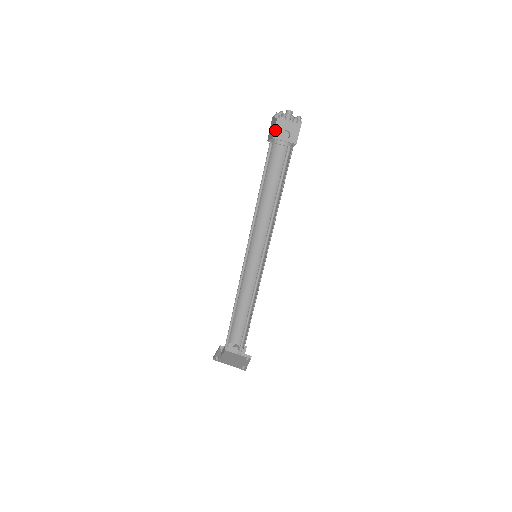
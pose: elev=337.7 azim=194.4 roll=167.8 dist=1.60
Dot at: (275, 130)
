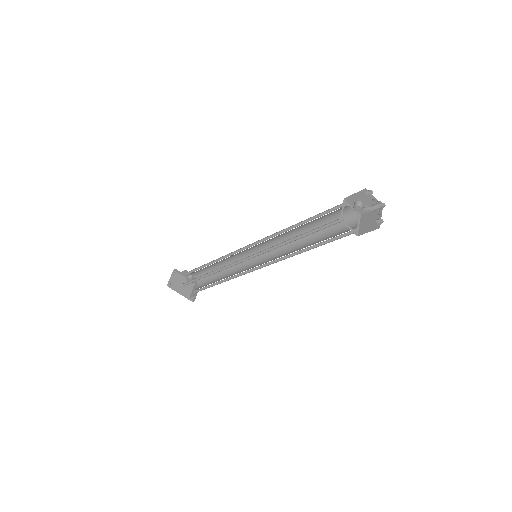
Dot at: (352, 195)
